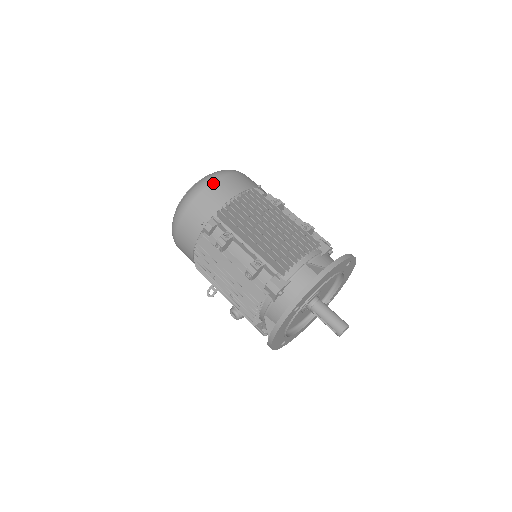
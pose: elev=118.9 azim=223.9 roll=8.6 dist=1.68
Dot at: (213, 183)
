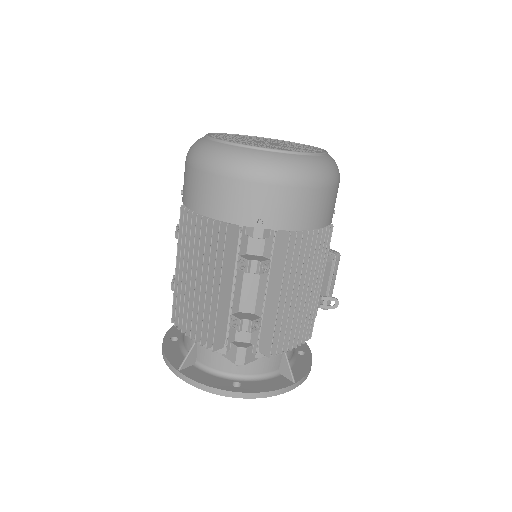
Dot at: (197, 171)
